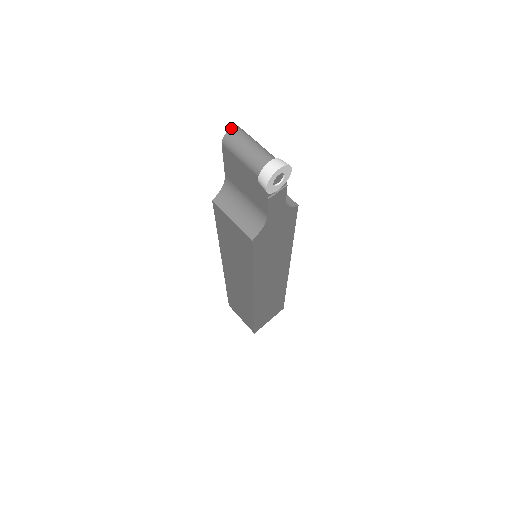
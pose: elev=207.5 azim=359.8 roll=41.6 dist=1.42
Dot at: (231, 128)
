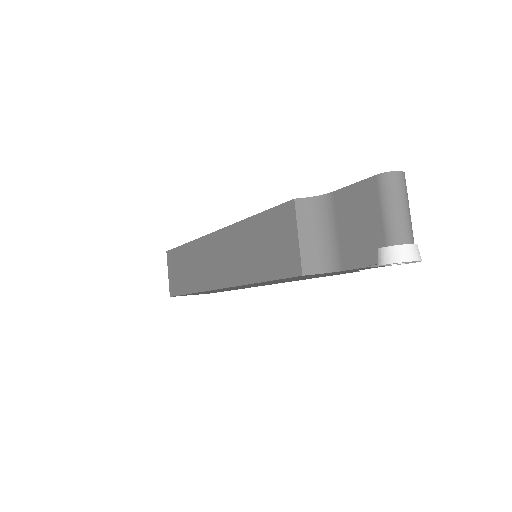
Dot at: (401, 171)
